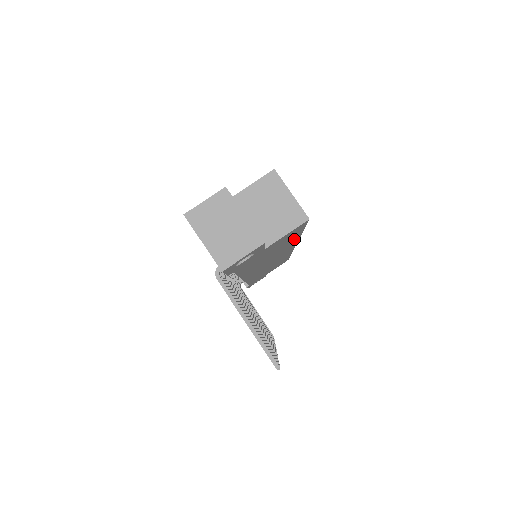
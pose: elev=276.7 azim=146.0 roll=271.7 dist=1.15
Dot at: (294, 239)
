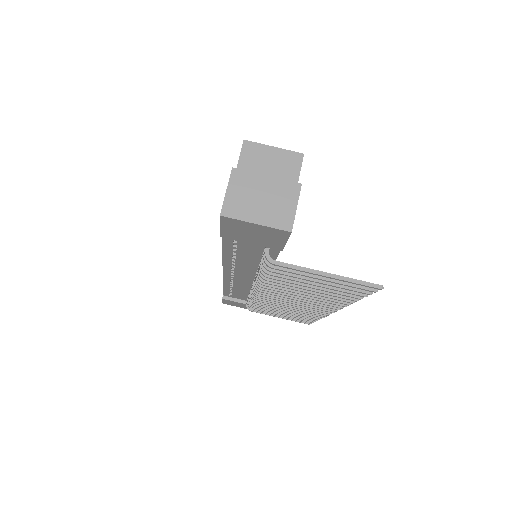
Dot at: occluded
